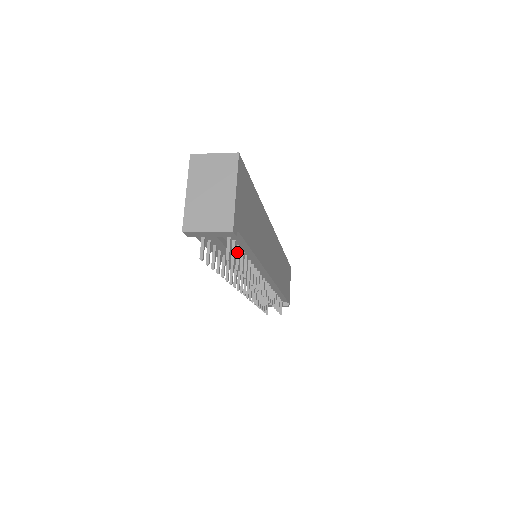
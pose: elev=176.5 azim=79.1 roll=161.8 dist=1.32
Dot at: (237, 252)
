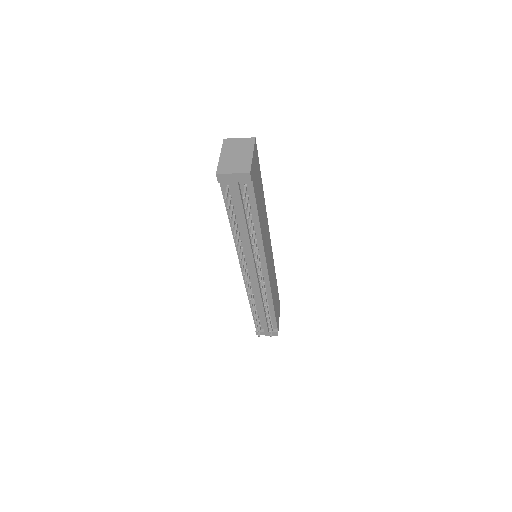
Dot at: (248, 209)
